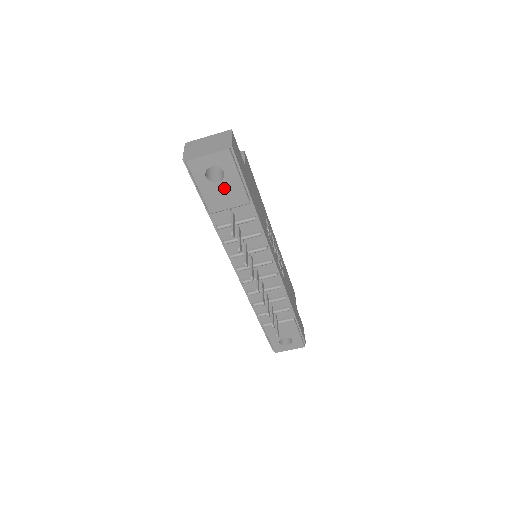
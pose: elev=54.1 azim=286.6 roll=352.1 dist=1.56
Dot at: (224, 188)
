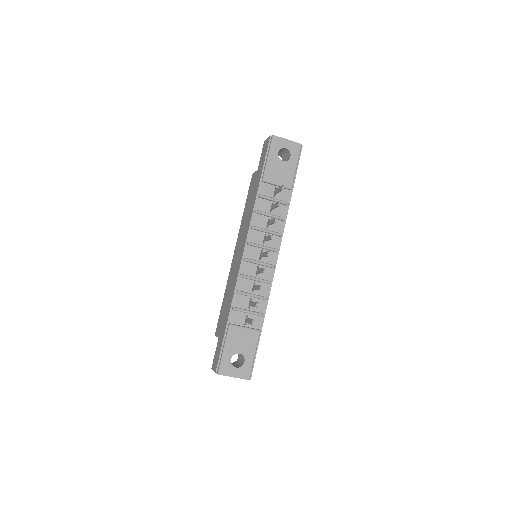
Dot at: (284, 167)
